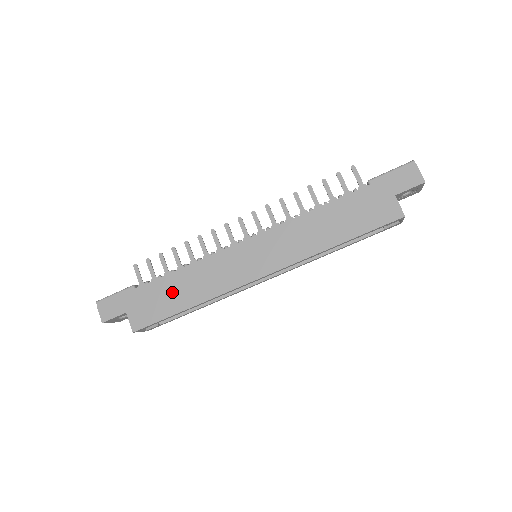
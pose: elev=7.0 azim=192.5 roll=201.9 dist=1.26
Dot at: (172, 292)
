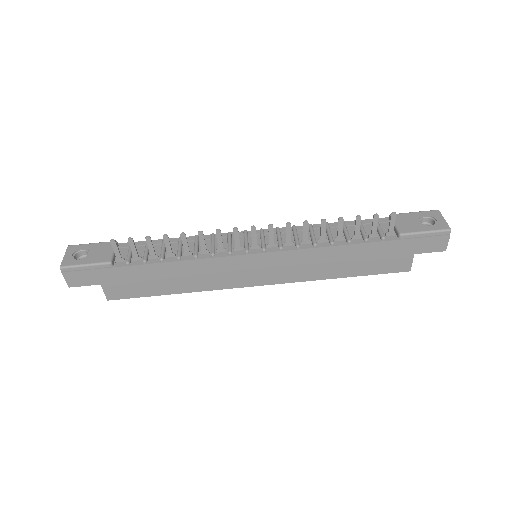
Dot at: (159, 279)
